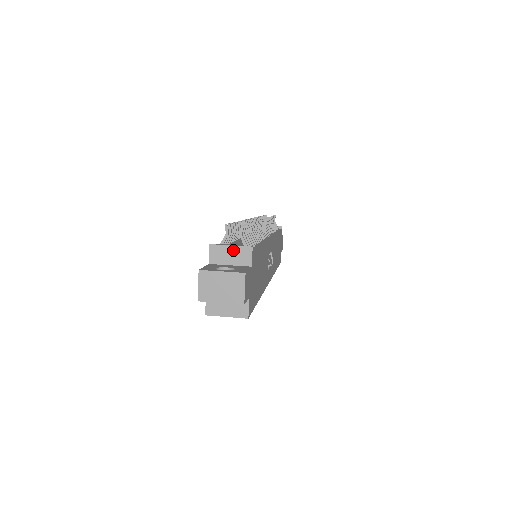
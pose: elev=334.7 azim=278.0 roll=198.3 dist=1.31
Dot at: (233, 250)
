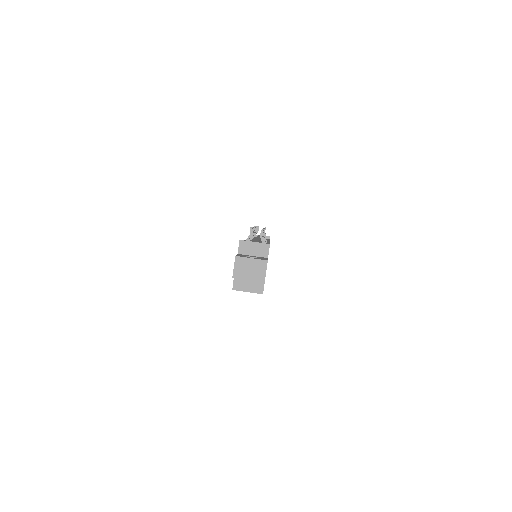
Dot at: (256, 245)
